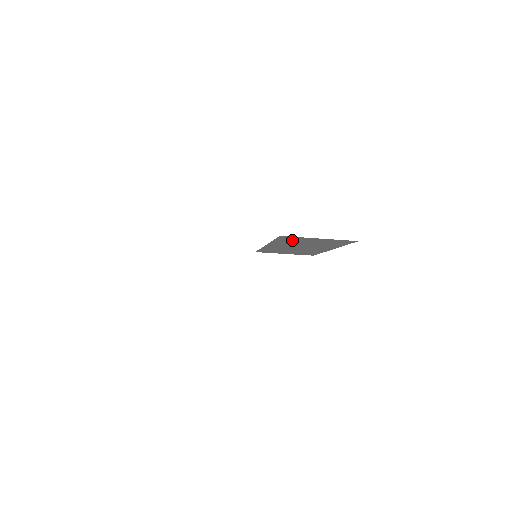
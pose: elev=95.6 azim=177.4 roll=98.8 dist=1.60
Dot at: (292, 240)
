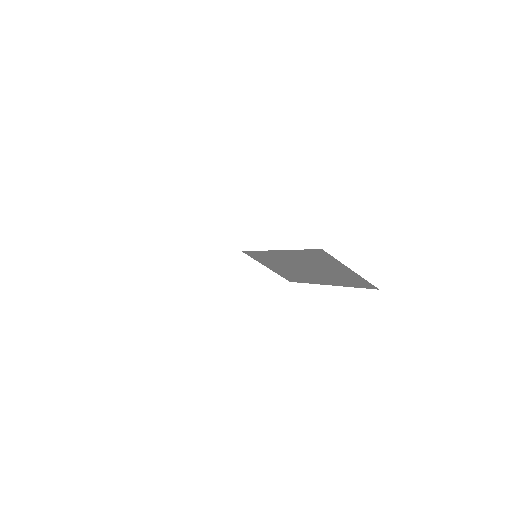
Dot at: (319, 258)
